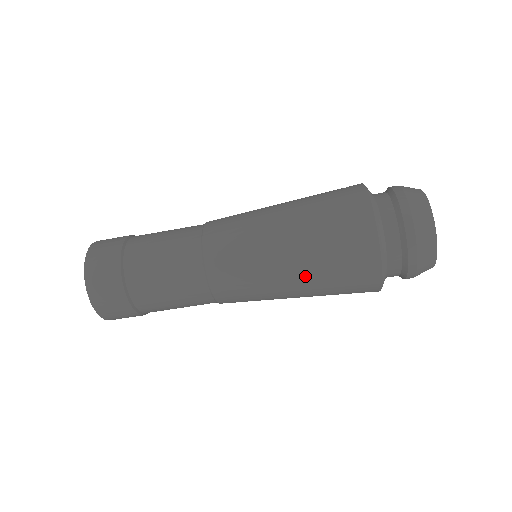
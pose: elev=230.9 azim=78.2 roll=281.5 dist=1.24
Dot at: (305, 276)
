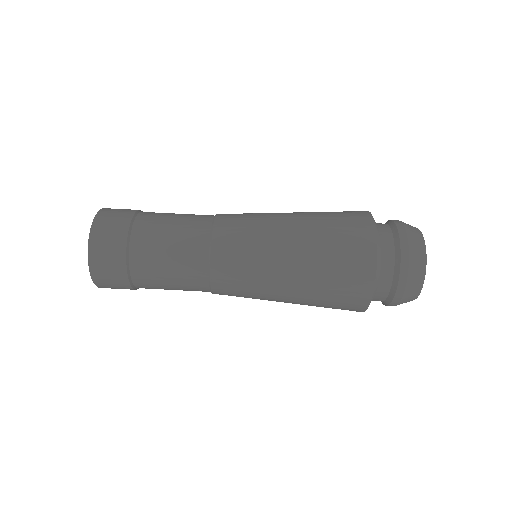
Dot at: (305, 246)
